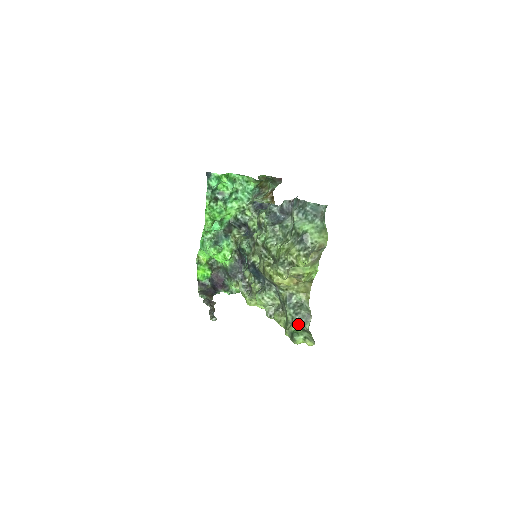
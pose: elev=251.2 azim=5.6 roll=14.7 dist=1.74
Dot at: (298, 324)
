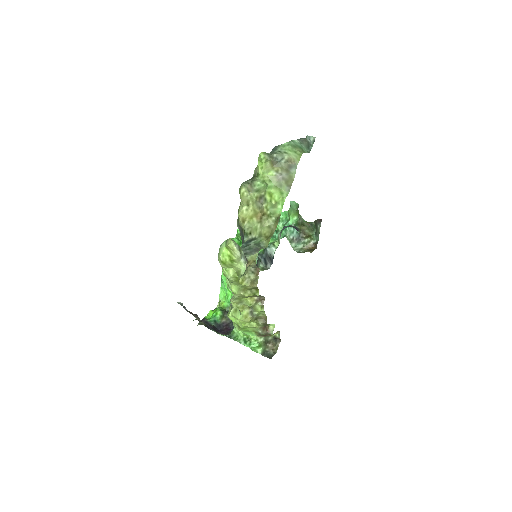
Dot at: occluded
